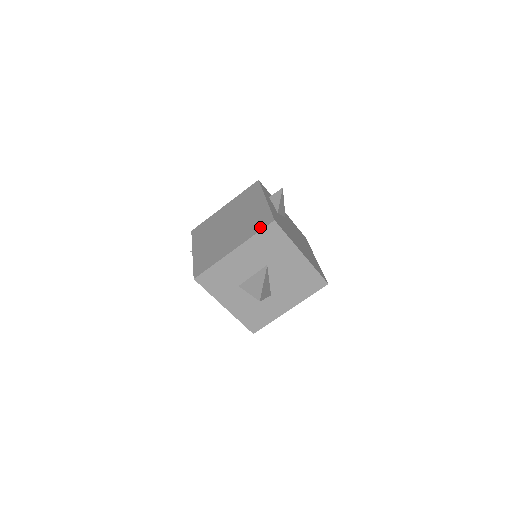
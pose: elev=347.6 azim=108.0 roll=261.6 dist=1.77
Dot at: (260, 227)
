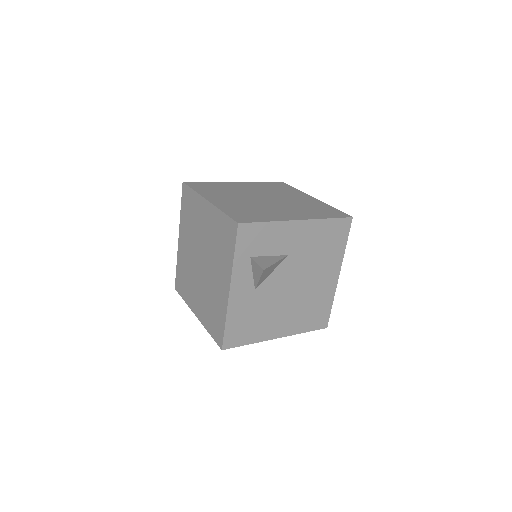
Dot at: (213, 333)
